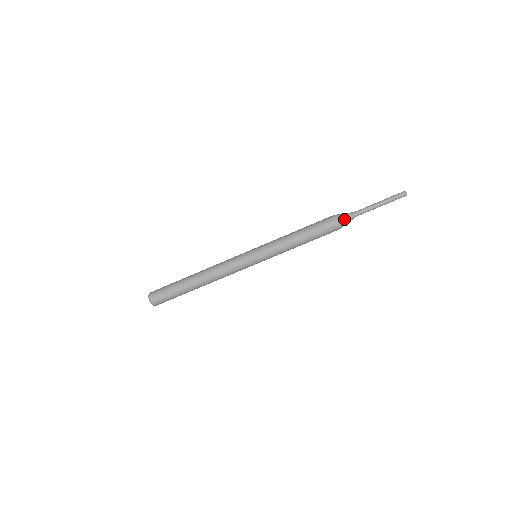
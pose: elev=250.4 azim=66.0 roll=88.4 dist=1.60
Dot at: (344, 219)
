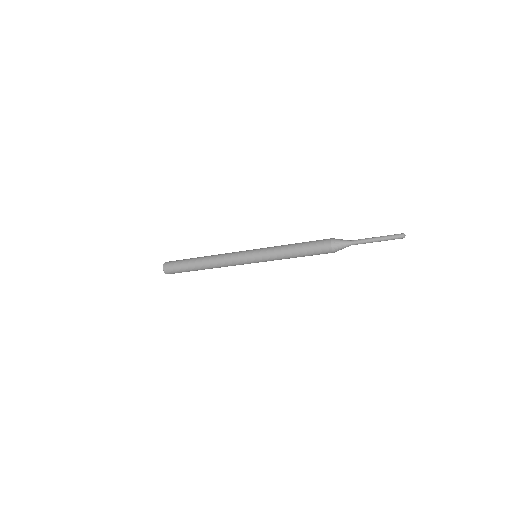
Dot at: occluded
